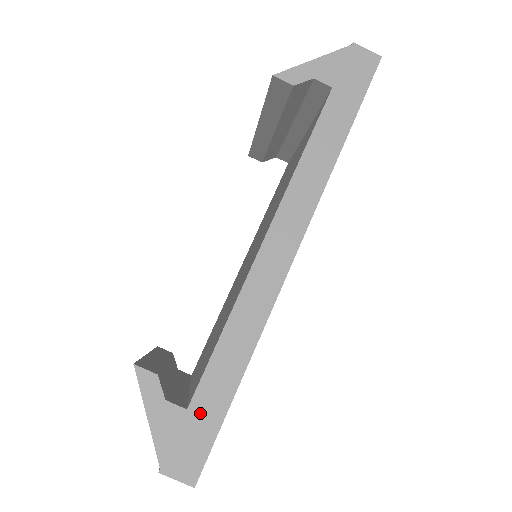
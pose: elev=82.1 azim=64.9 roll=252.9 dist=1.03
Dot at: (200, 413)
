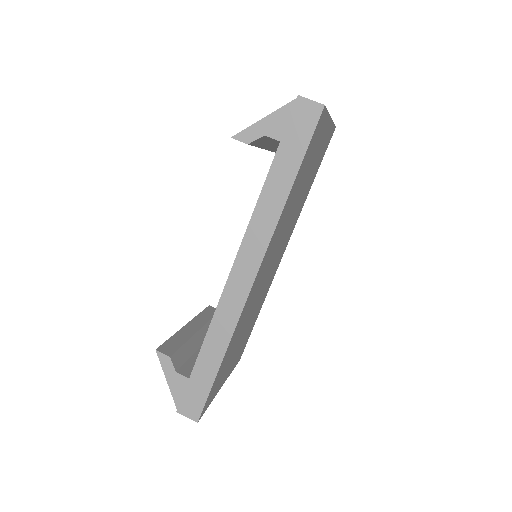
Dot at: (197, 381)
